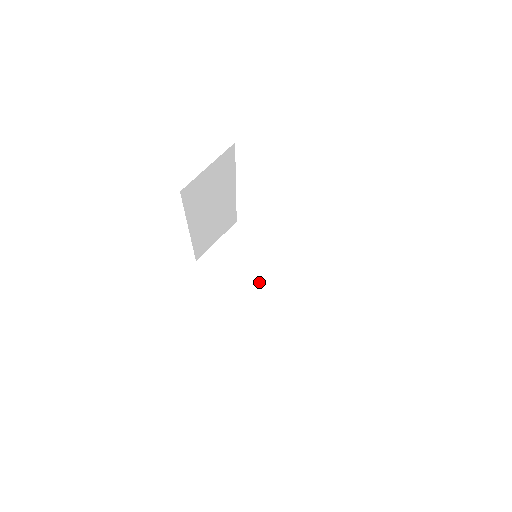
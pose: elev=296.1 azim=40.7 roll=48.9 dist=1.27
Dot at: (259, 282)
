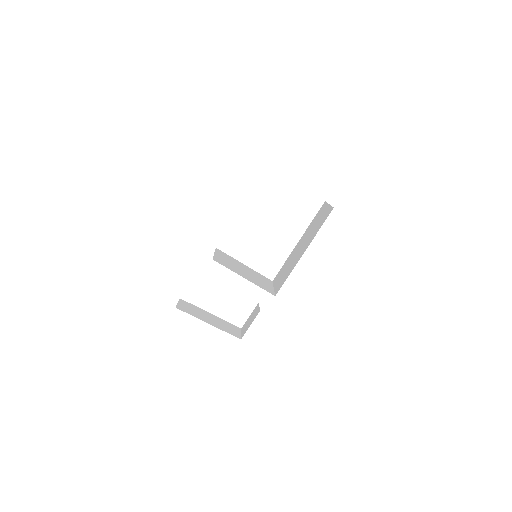
Dot at: (256, 279)
